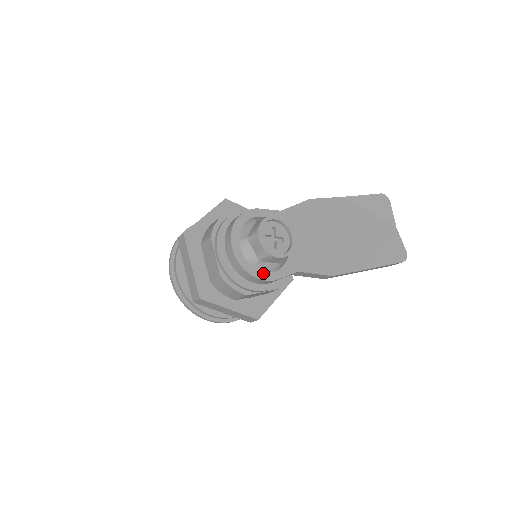
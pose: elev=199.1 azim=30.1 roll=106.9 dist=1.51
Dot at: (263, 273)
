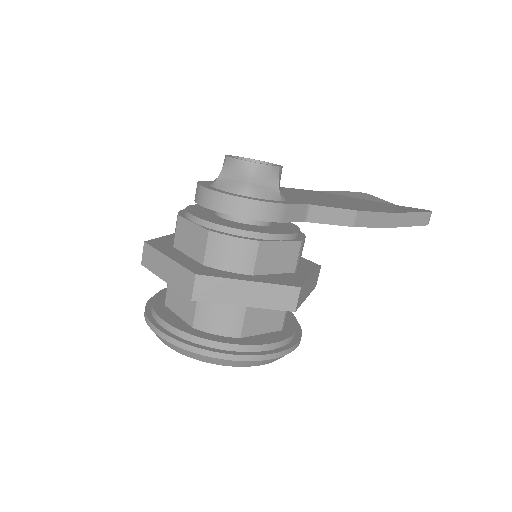
Dot at: (262, 200)
